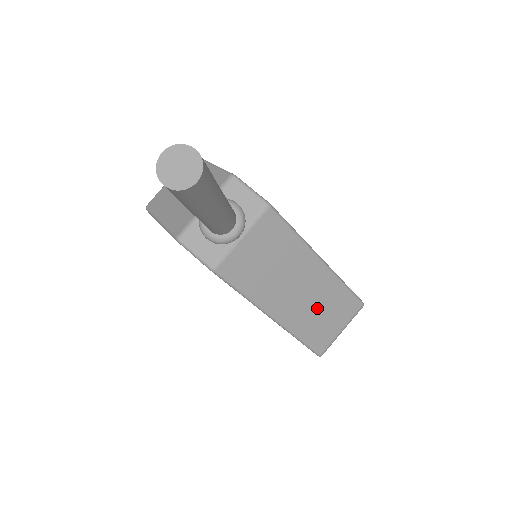
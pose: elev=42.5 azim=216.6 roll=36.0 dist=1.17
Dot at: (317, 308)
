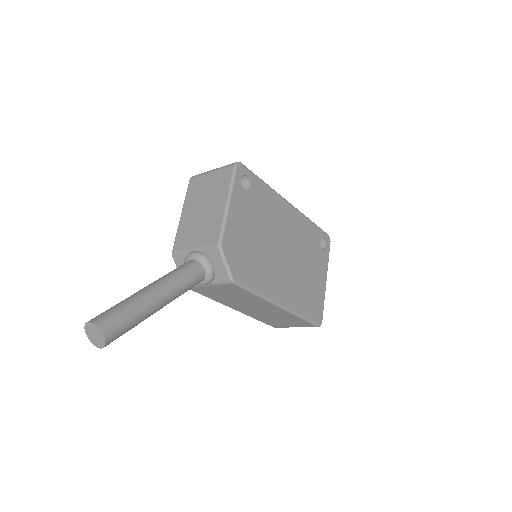
Dot at: (273, 317)
